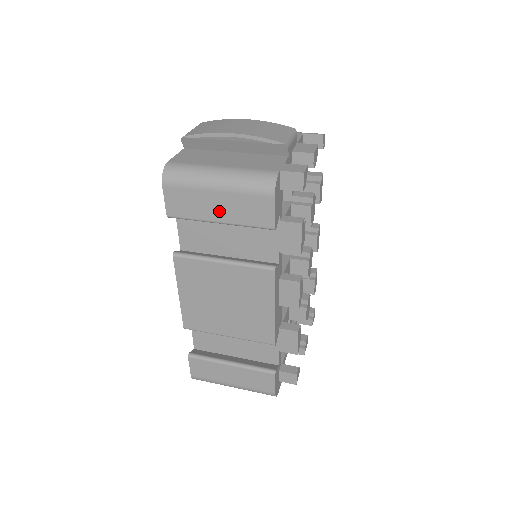
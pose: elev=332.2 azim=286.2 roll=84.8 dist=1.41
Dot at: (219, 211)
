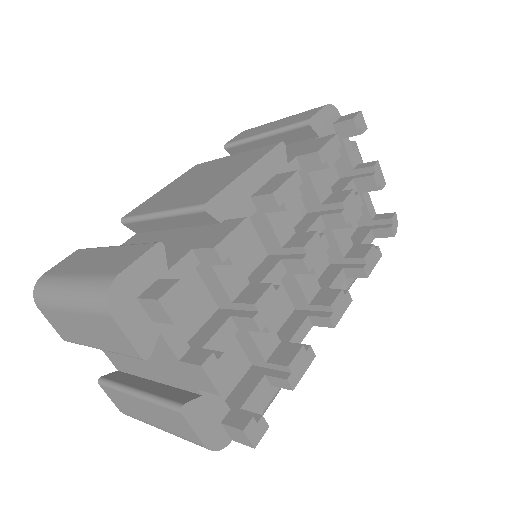
Dot at: (271, 128)
